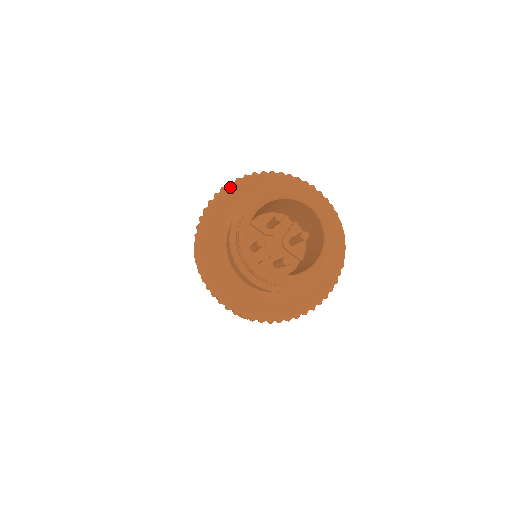
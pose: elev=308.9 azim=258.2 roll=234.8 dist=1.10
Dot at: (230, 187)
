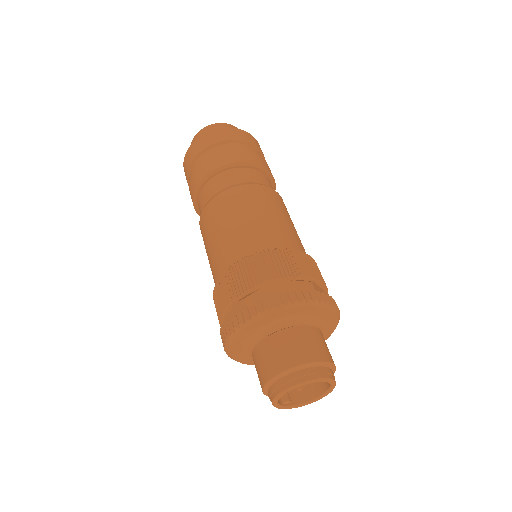
Dot at: (260, 319)
